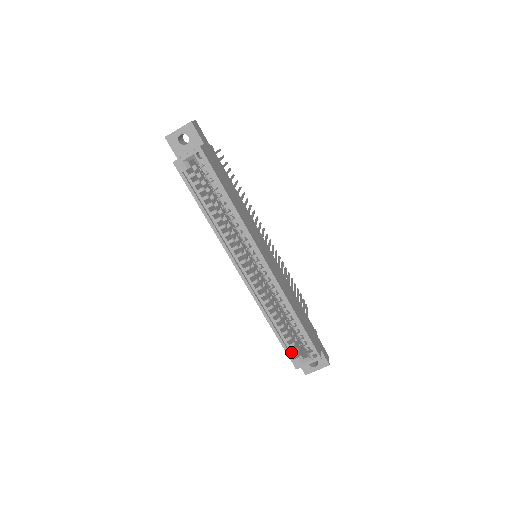
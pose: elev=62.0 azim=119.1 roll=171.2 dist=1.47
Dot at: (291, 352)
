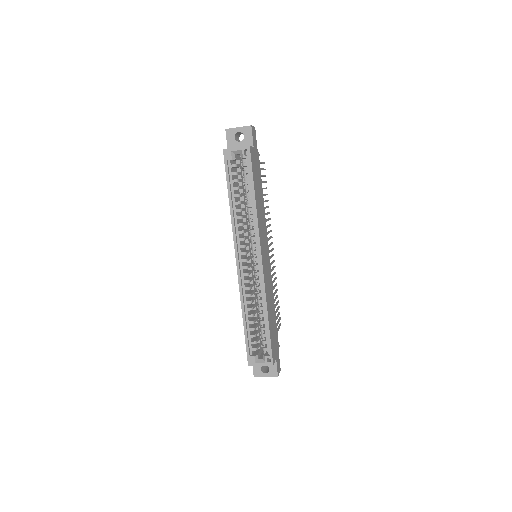
Dot at: (250, 349)
